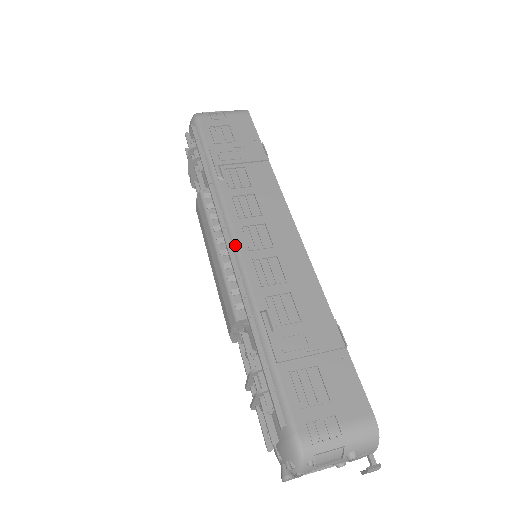
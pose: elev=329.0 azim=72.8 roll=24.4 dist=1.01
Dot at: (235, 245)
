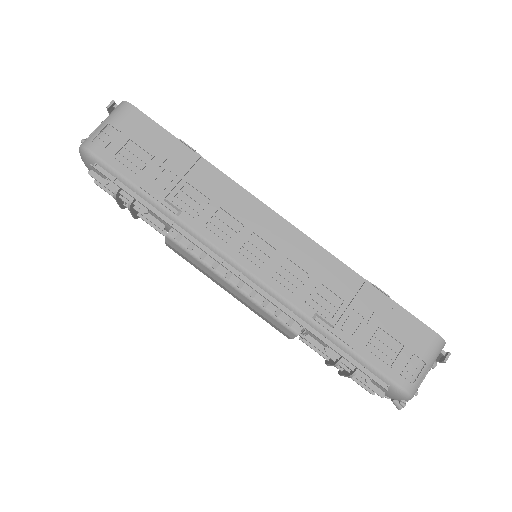
Dot at: (247, 274)
